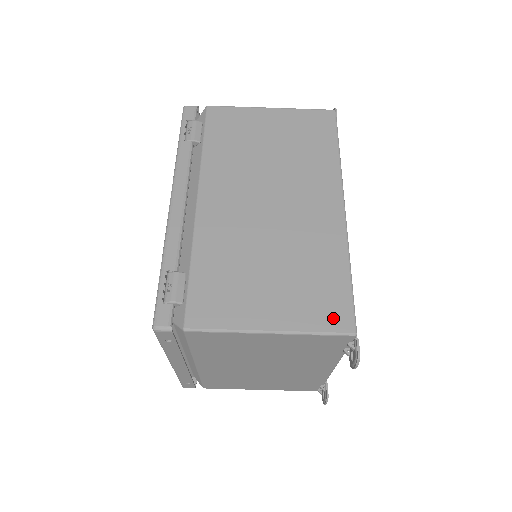
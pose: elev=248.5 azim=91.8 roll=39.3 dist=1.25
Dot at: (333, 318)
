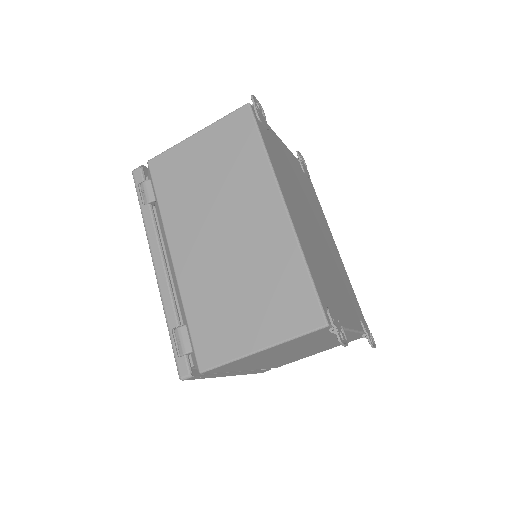
Dot at: (304, 318)
